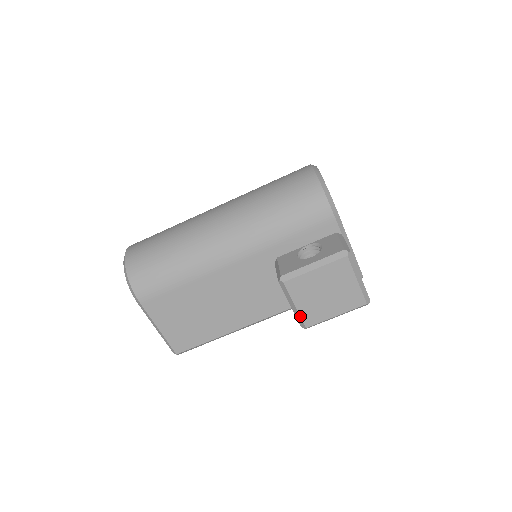
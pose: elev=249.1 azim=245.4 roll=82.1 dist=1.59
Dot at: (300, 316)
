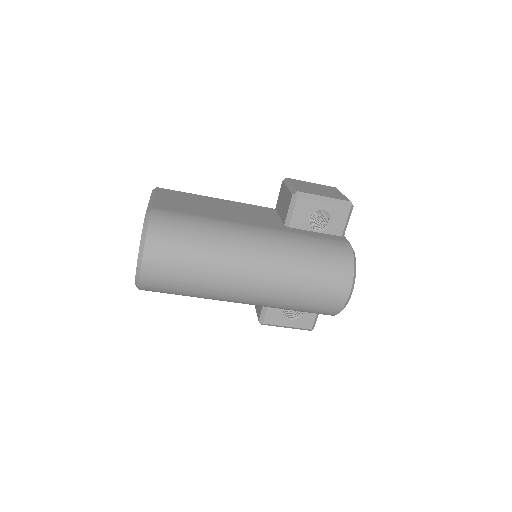
Dot at: occluded
